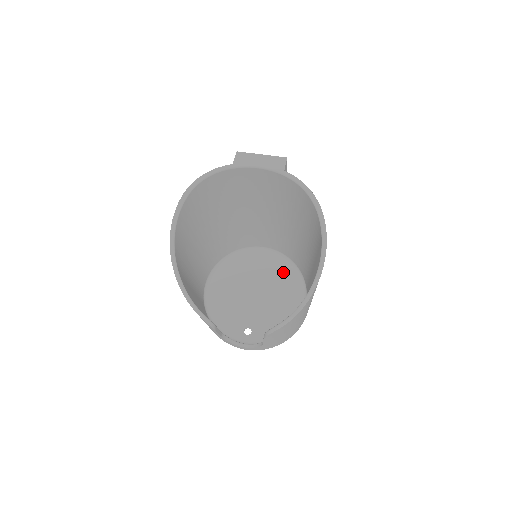
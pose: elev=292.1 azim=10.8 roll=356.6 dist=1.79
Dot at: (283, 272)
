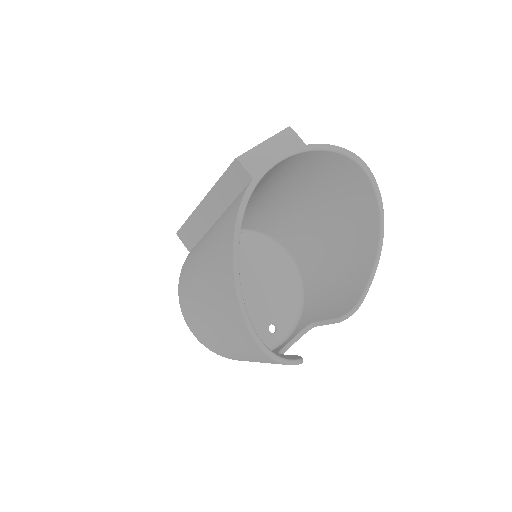
Dot at: (247, 247)
